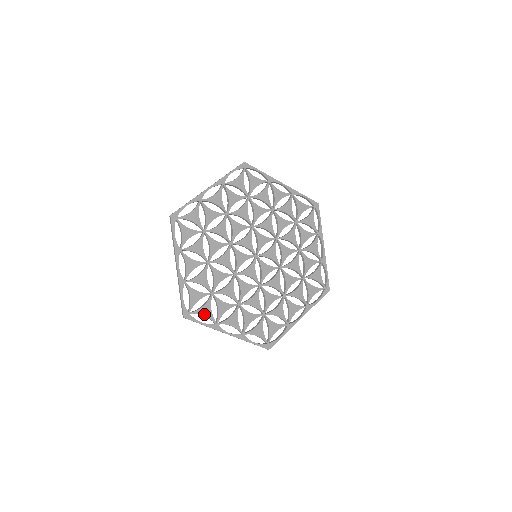
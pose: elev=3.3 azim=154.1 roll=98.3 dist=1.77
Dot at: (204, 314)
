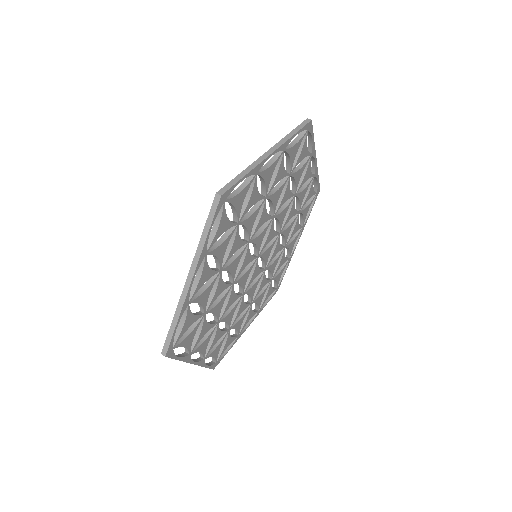
Dot at: (185, 345)
